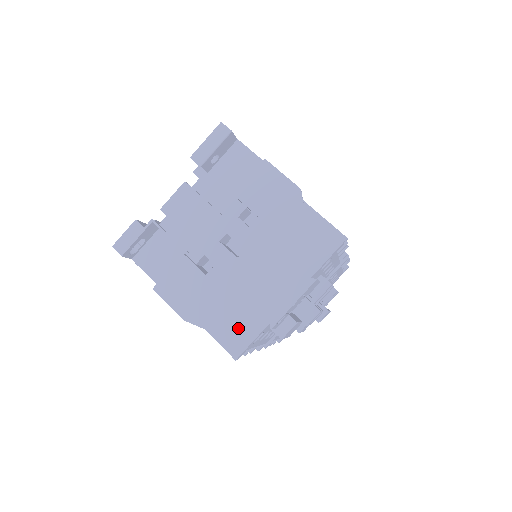
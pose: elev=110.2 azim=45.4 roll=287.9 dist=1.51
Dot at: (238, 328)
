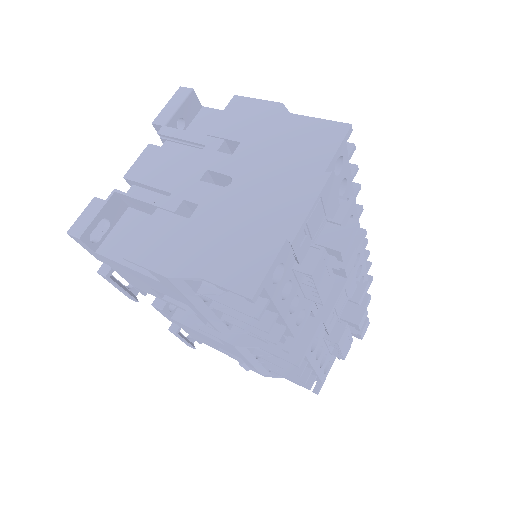
Dot at: (245, 259)
